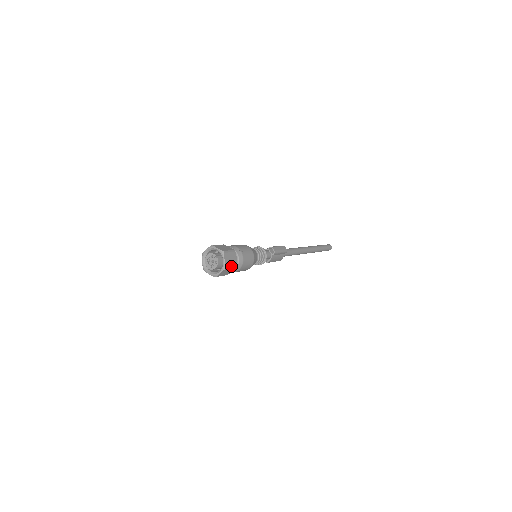
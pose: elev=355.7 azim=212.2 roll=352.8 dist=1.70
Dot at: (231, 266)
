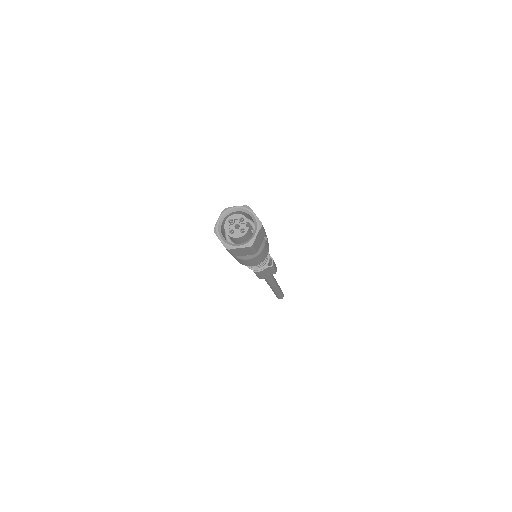
Dot at: (254, 248)
